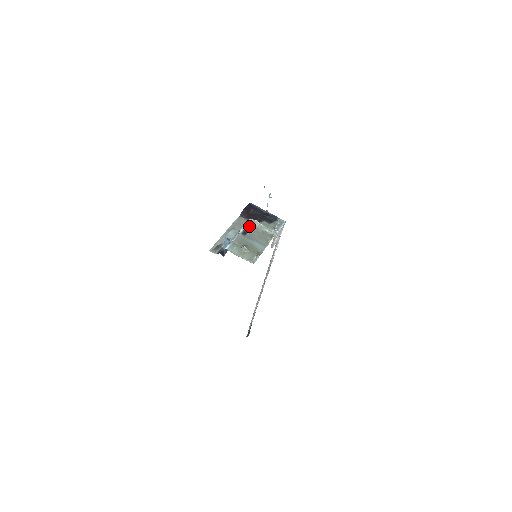
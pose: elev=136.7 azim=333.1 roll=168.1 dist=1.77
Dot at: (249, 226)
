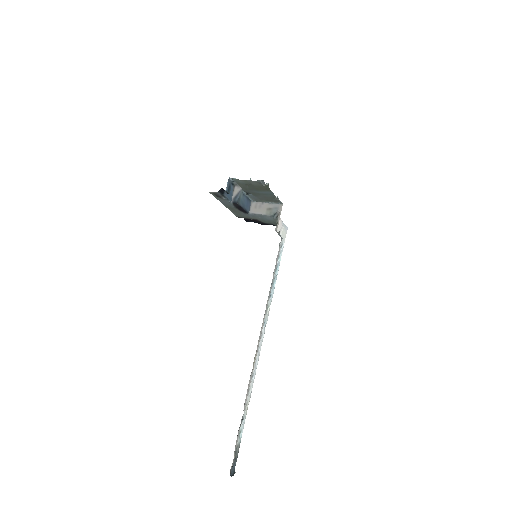
Dot at: (251, 198)
